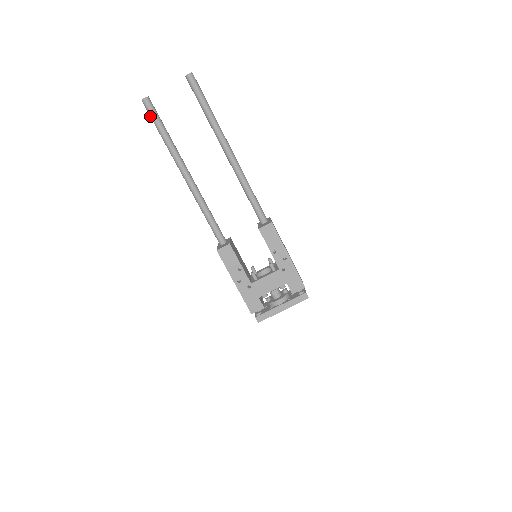
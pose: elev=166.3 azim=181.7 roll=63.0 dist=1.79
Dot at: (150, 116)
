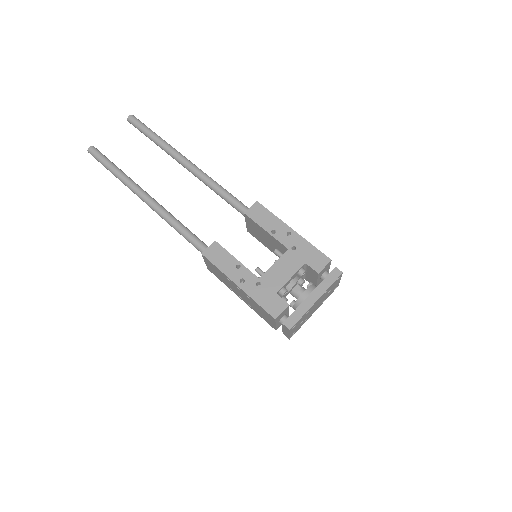
Dot at: (98, 160)
